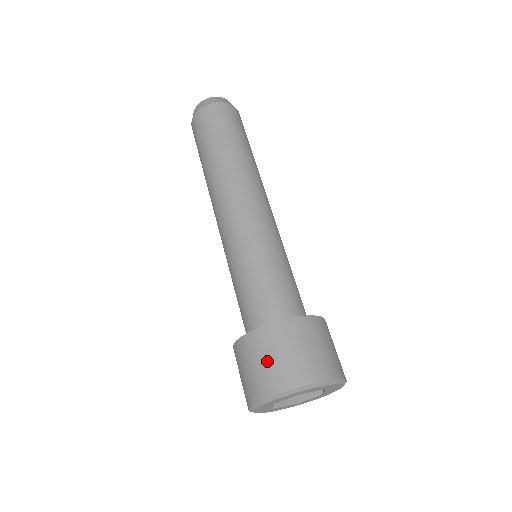
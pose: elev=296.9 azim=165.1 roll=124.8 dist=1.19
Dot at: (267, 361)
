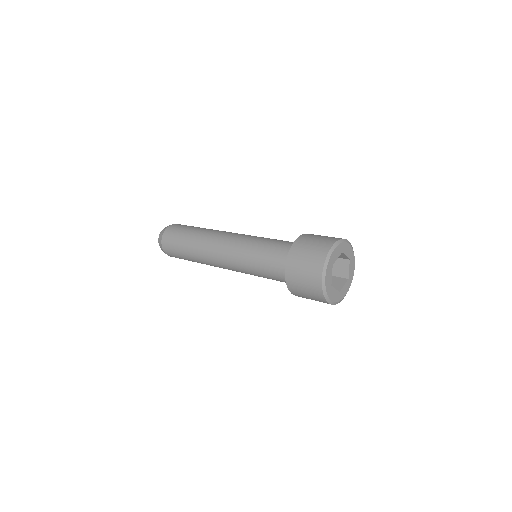
Dot at: (316, 240)
